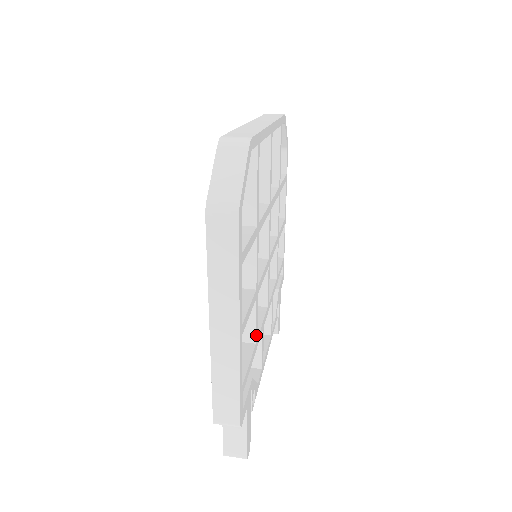
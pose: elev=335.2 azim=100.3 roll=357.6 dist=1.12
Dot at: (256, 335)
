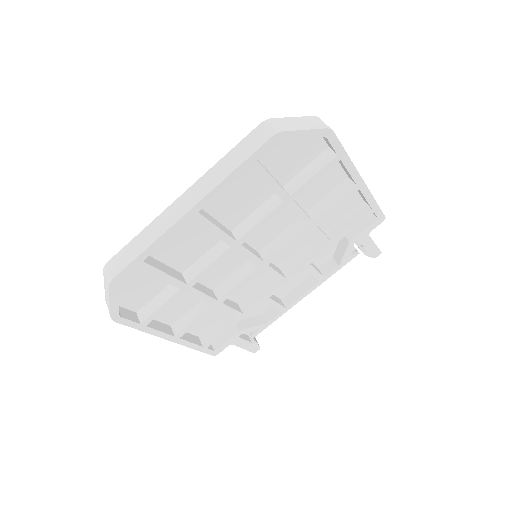
Dot at: (236, 315)
